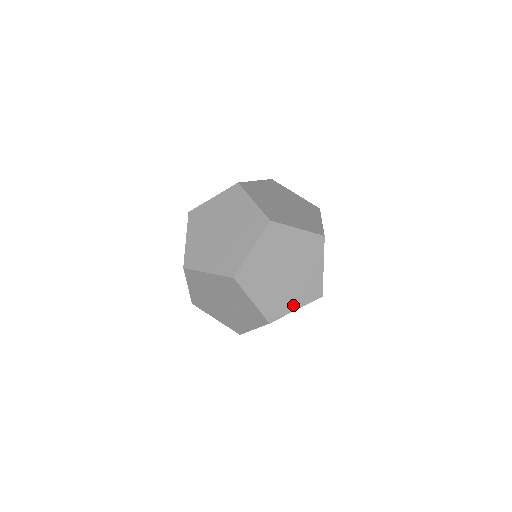
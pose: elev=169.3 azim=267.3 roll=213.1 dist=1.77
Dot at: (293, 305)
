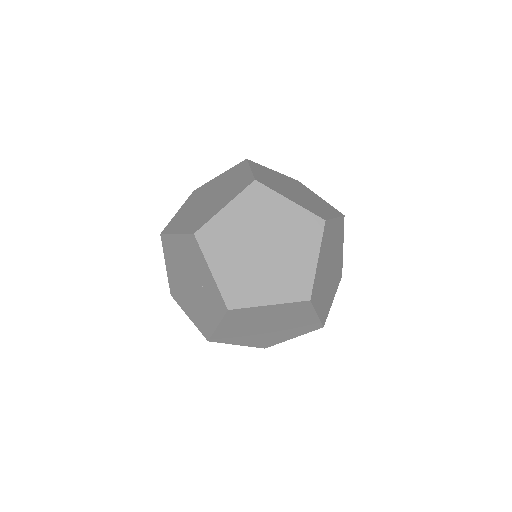
Dot at: (266, 297)
